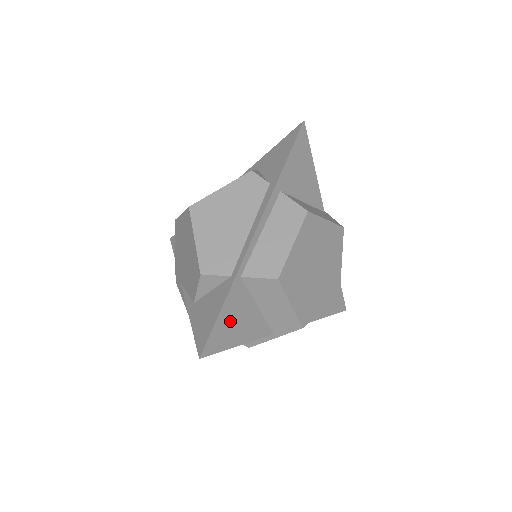
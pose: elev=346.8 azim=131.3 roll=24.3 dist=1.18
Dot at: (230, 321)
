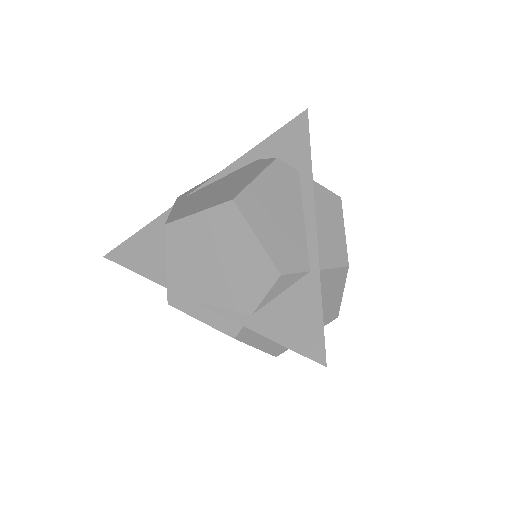
Dot at: occluded
